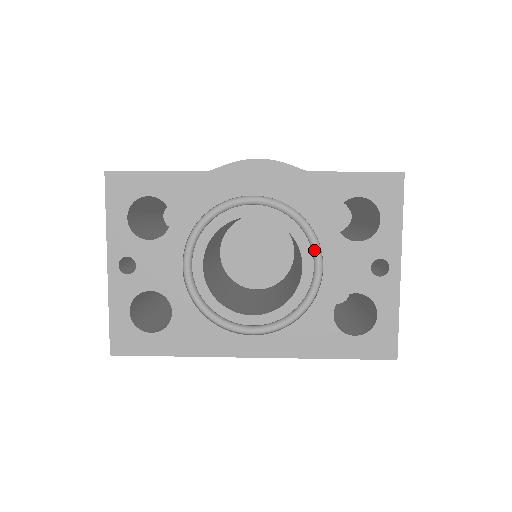
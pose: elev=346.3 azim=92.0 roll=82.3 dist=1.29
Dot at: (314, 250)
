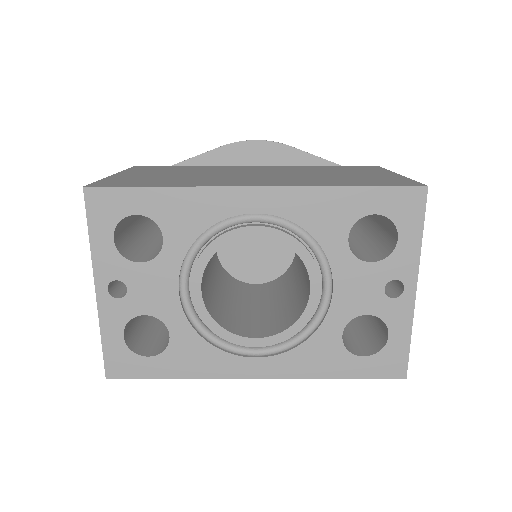
Dot at: (323, 271)
